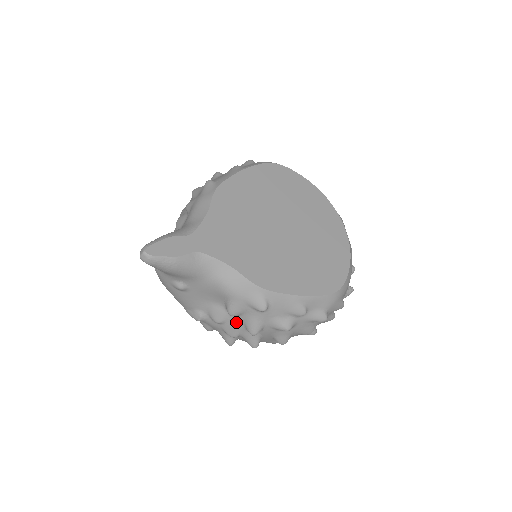
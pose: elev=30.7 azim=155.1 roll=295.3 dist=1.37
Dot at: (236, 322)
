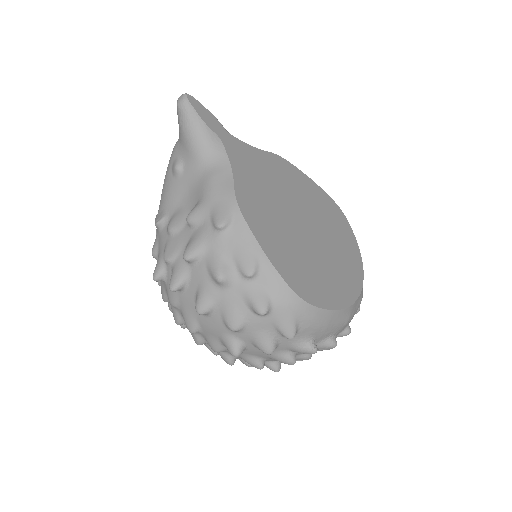
Dot at: (184, 238)
